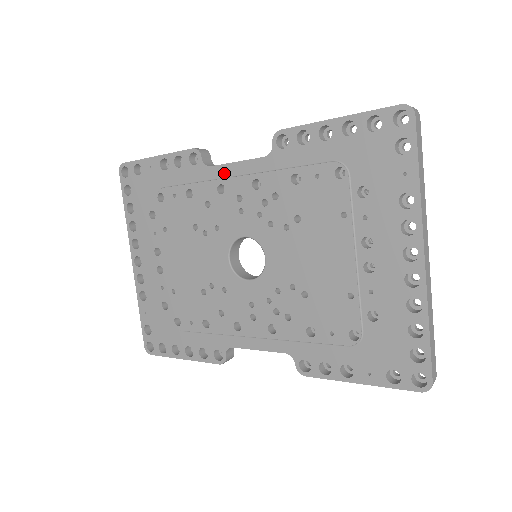
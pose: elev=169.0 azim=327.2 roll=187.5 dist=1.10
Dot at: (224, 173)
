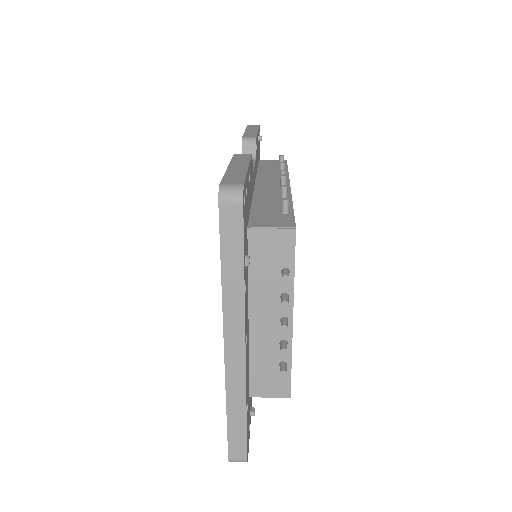
Dot at: occluded
